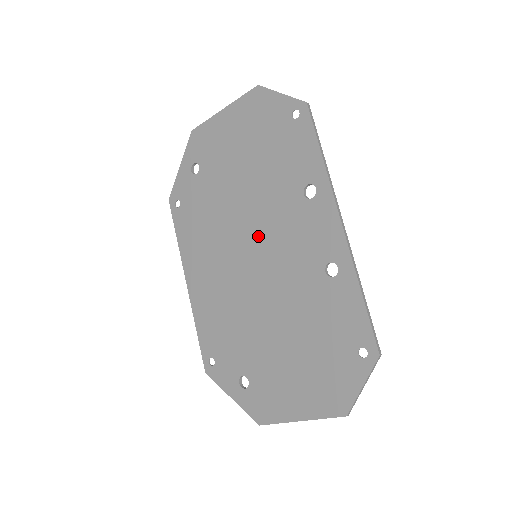
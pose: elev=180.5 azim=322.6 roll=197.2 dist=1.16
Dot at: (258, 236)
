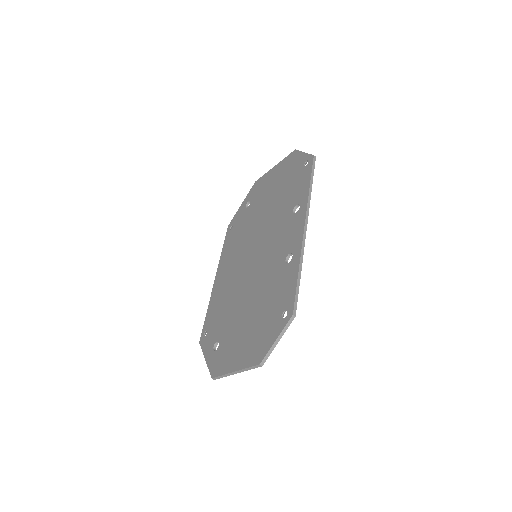
Dot at: (261, 242)
